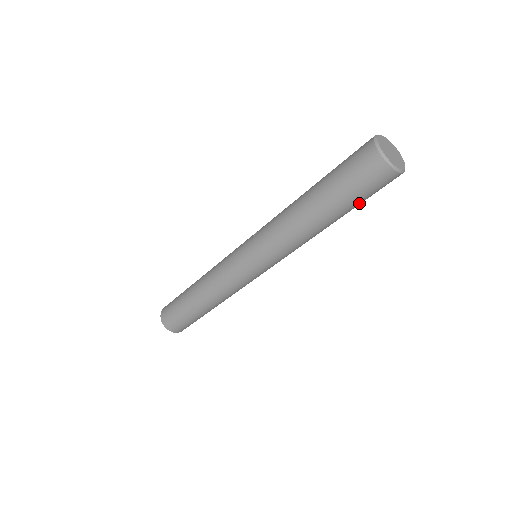
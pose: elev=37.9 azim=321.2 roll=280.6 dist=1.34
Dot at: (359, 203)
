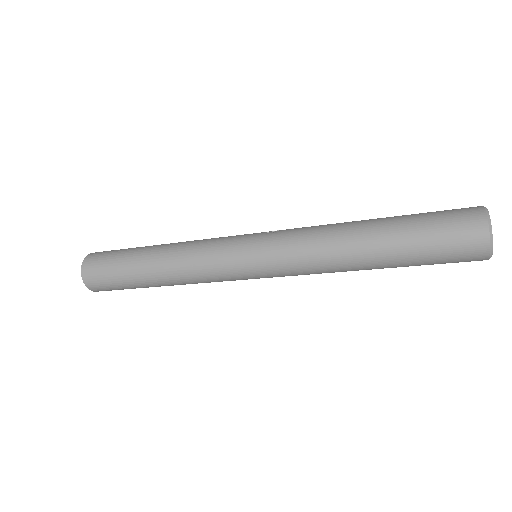
Dot at: (421, 263)
